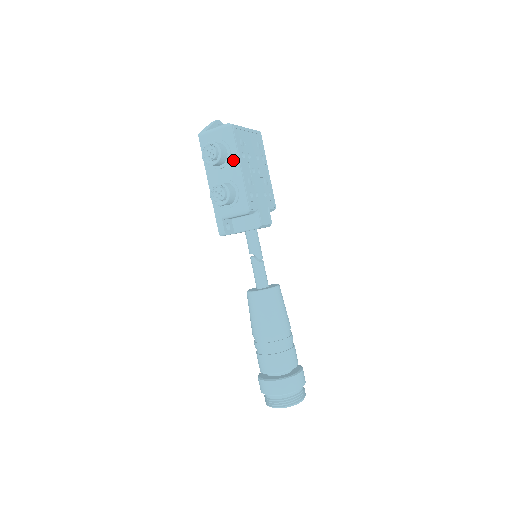
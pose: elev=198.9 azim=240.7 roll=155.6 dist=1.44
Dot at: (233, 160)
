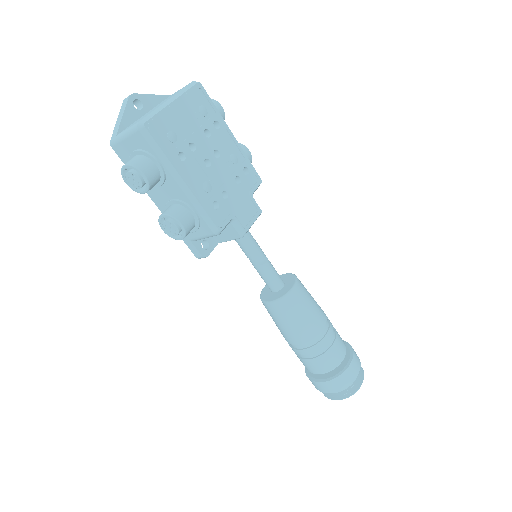
Dot at: (169, 174)
